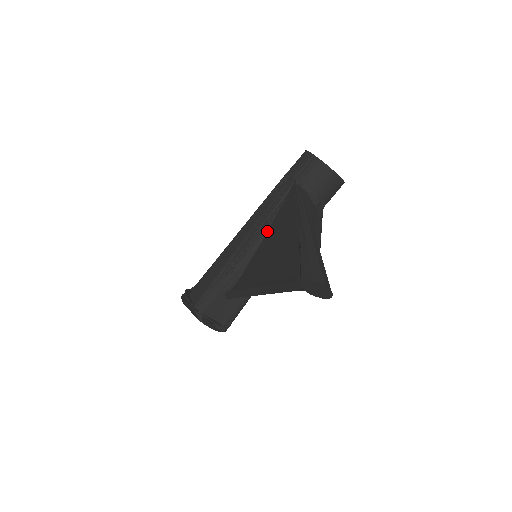
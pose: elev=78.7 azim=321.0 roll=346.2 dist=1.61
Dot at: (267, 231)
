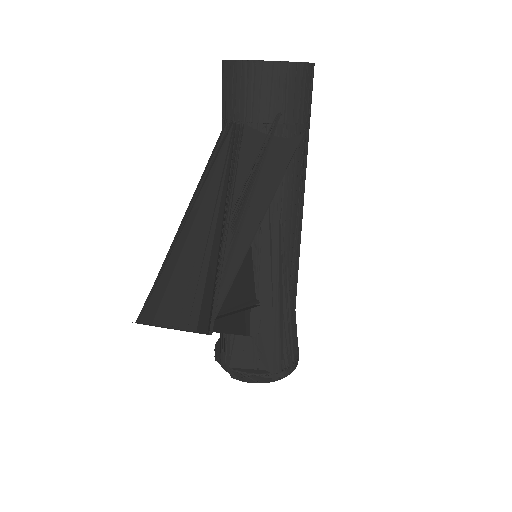
Dot at: occluded
